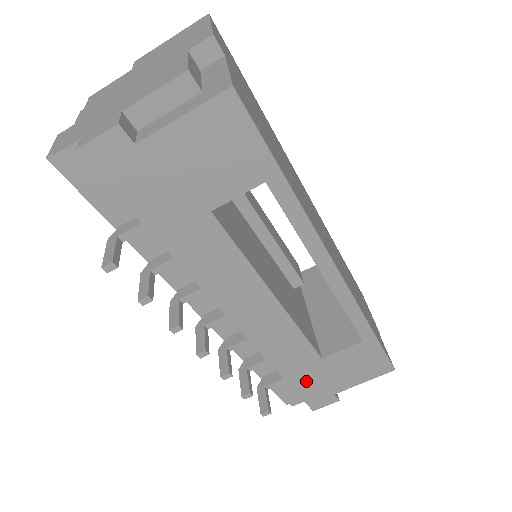
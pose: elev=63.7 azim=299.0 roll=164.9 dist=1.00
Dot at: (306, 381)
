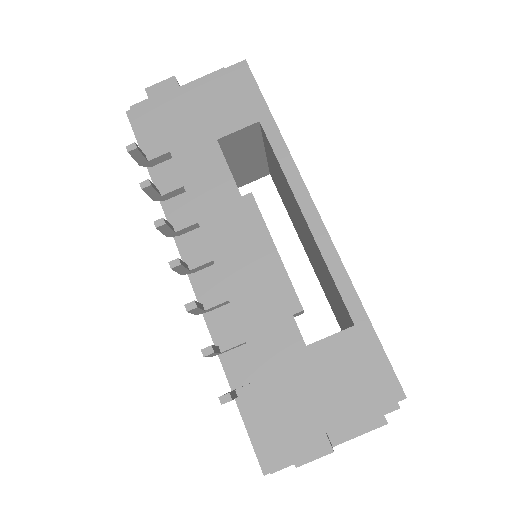
Dot at: (287, 388)
